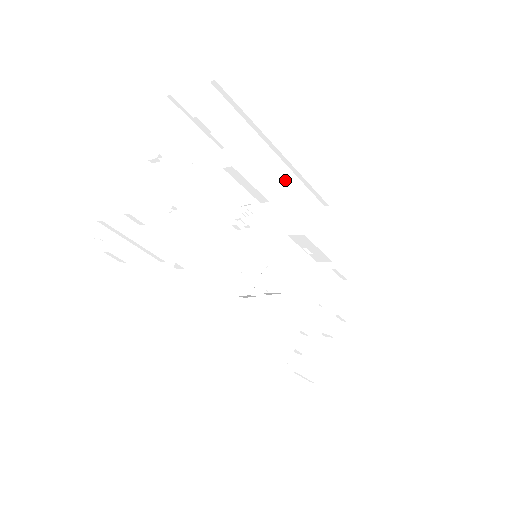
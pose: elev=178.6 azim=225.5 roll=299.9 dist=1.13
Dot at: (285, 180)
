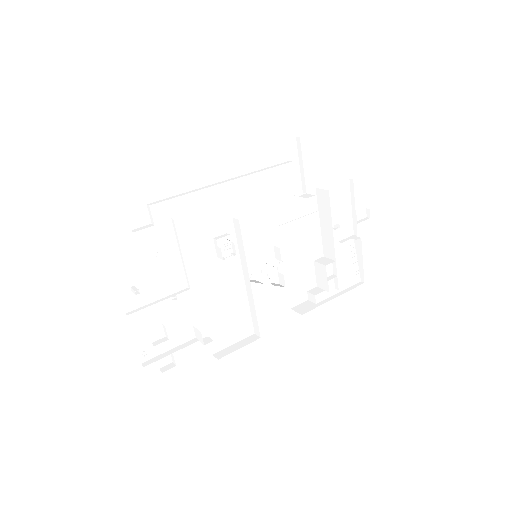
Dot at: (242, 167)
